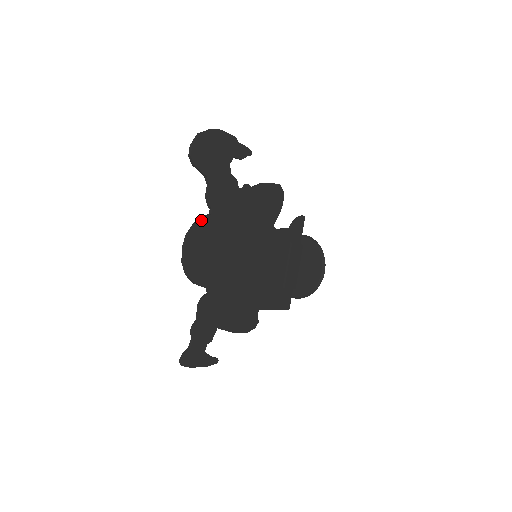
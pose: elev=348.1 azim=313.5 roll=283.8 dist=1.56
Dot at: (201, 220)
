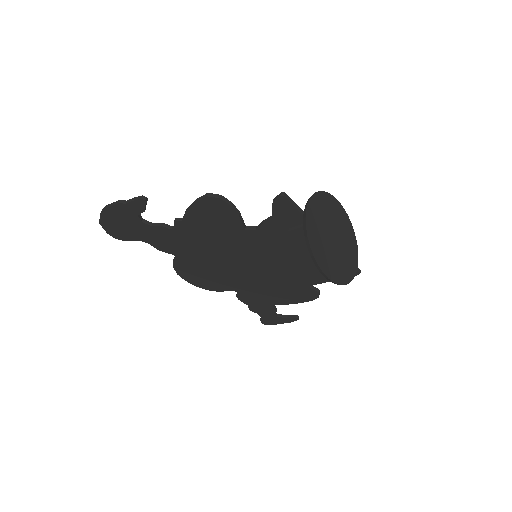
Dot at: (174, 263)
